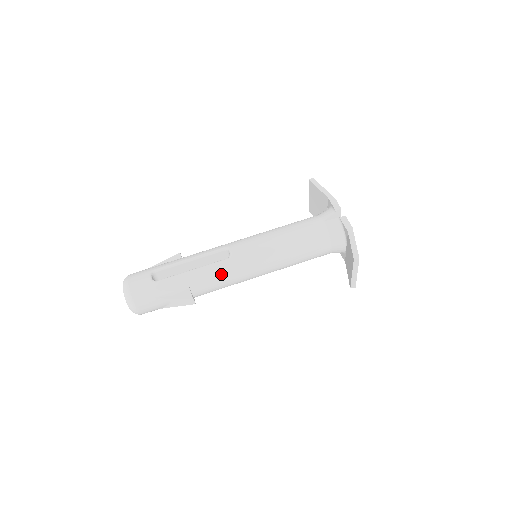
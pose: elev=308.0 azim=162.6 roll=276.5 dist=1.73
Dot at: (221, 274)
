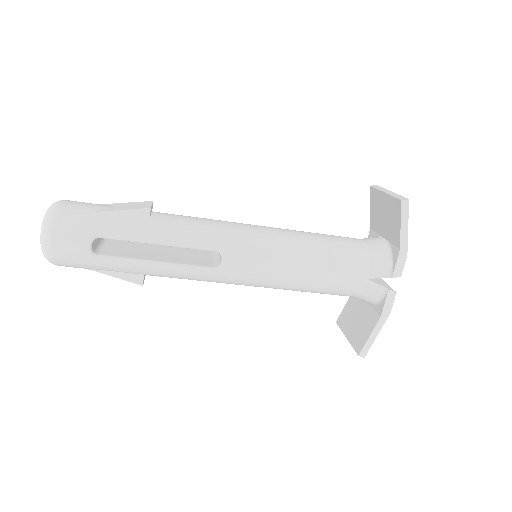
Dot at: (195, 279)
